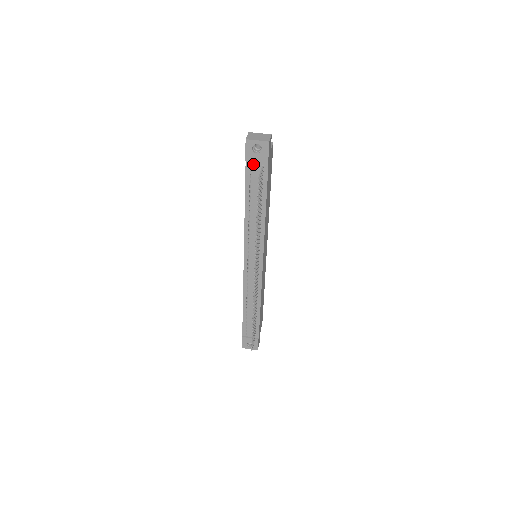
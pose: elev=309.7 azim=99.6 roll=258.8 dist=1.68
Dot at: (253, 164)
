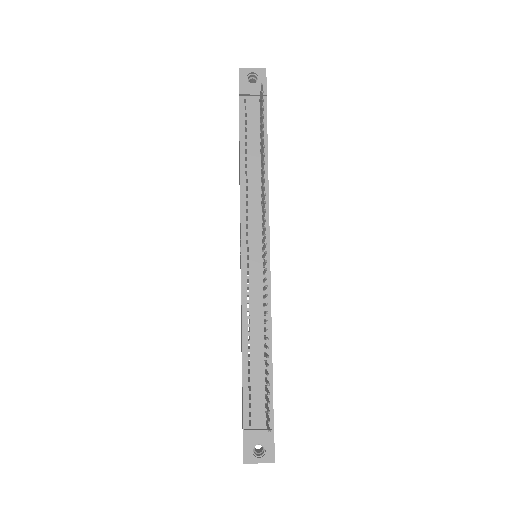
Dot at: (248, 100)
